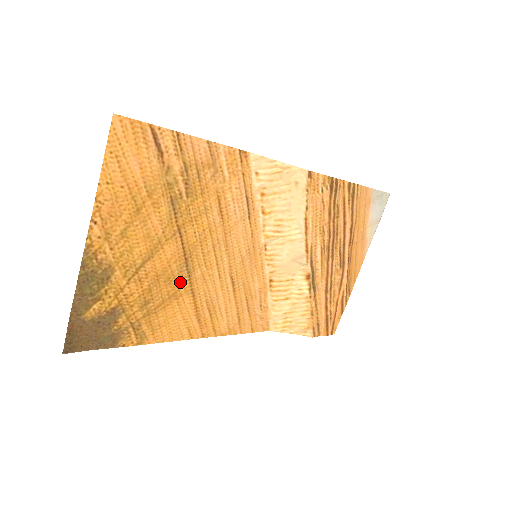
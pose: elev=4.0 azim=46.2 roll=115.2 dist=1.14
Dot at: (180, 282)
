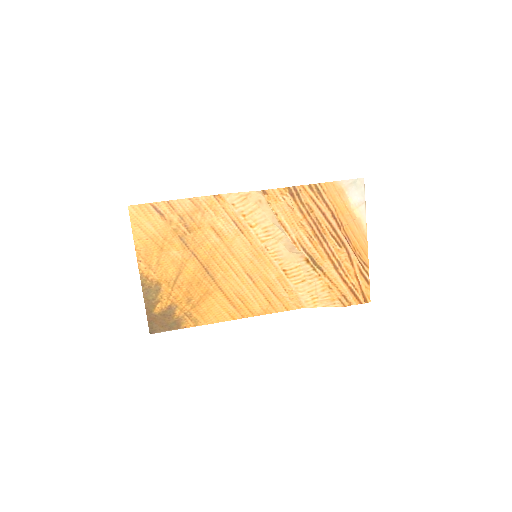
Dot at: (208, 284)
